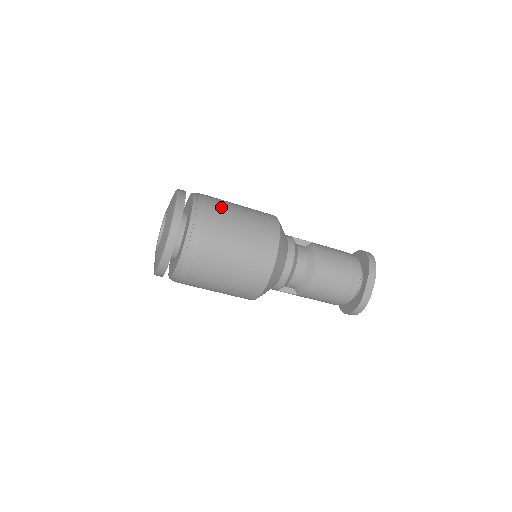
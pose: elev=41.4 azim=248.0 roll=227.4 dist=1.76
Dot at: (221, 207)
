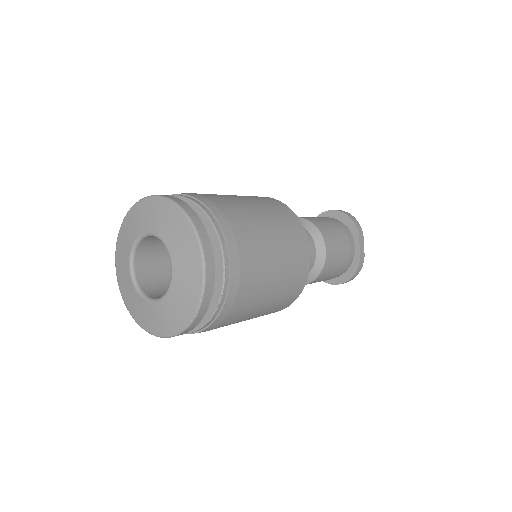
Dot at: (233, 205)
